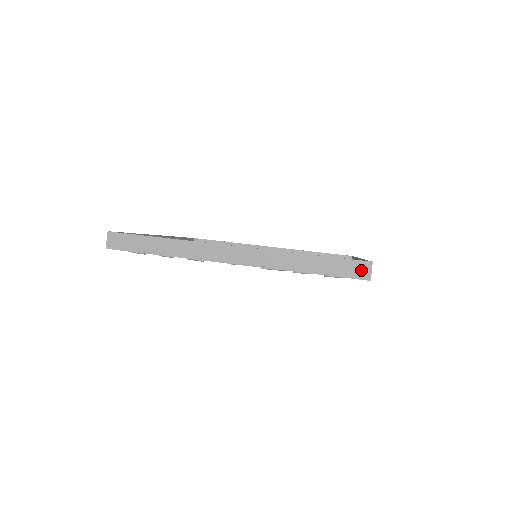
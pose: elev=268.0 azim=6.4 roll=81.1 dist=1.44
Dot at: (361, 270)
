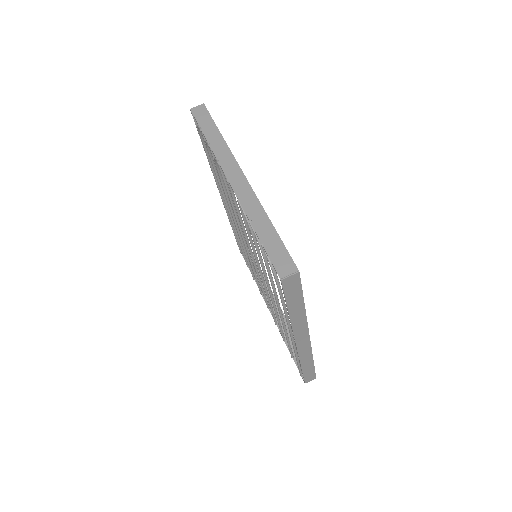
Dot at: (285, 267)
